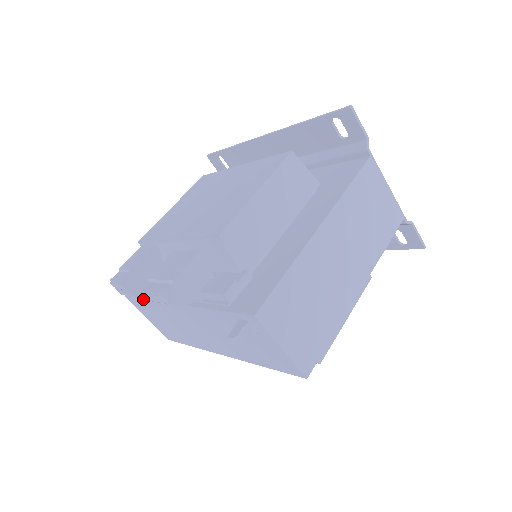
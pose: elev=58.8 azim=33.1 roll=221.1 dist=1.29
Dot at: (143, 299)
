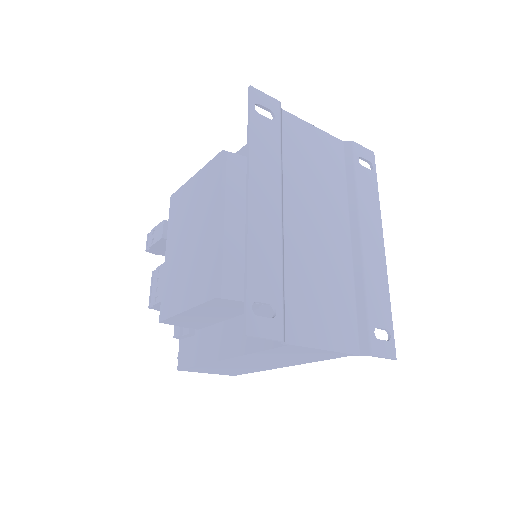
Dot at: occluded
